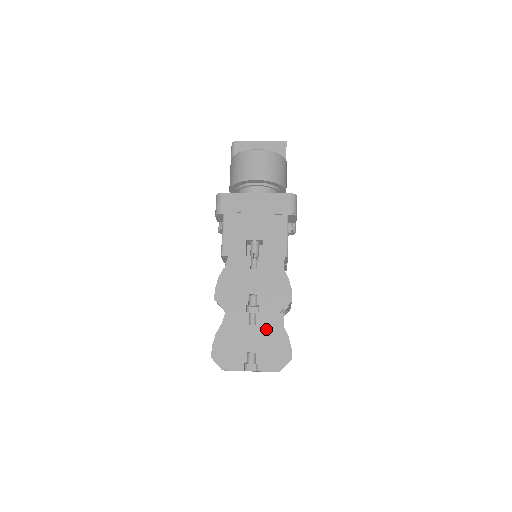
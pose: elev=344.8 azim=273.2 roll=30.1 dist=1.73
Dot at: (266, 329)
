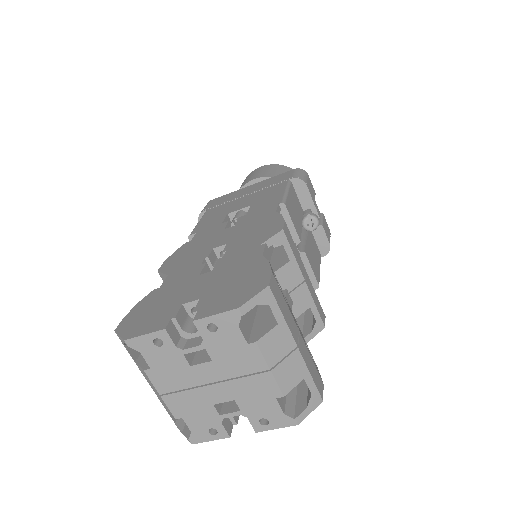
Dot at: (229, 268)
